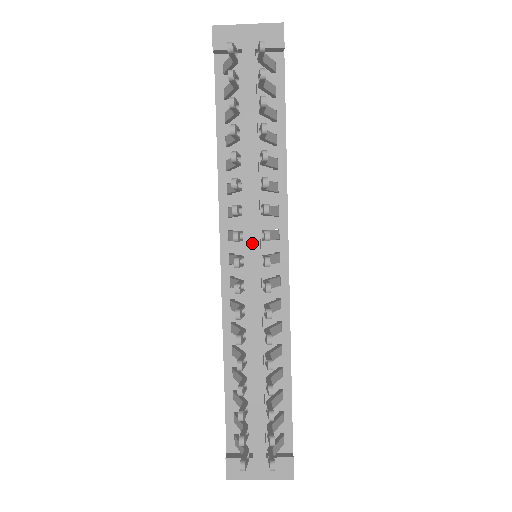
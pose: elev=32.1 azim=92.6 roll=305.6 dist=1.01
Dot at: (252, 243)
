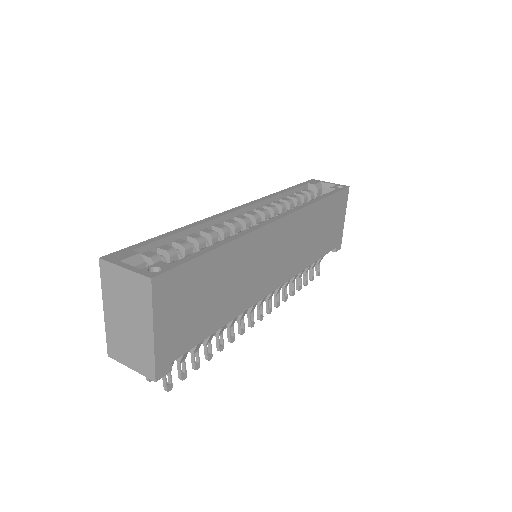
Dot at: occluded
